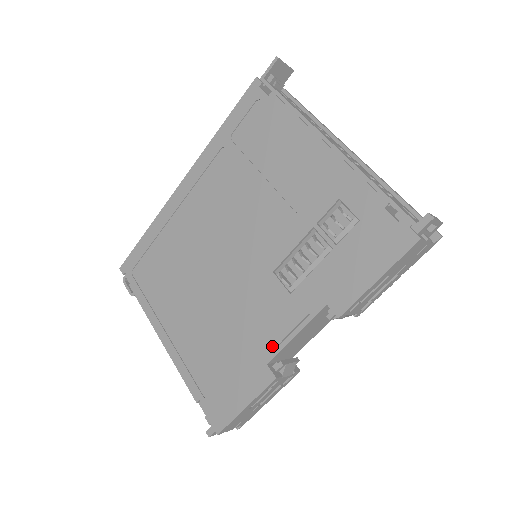
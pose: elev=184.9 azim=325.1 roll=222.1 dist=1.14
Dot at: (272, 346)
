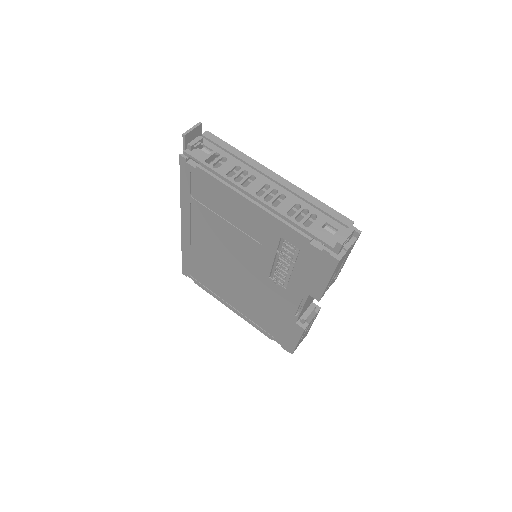
Dot at: (293, 315)
